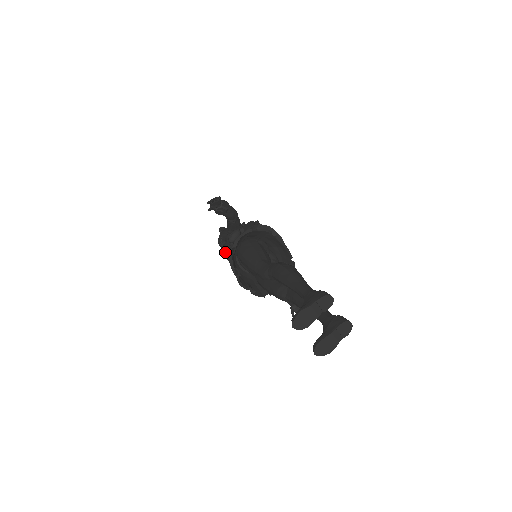
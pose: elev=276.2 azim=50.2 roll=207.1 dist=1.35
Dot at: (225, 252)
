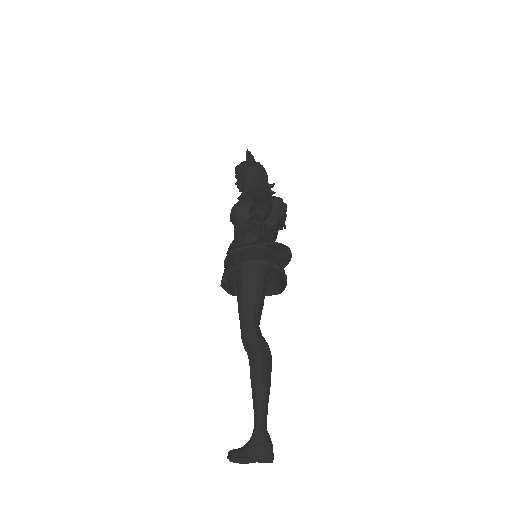
Dot at: (233, 213)
